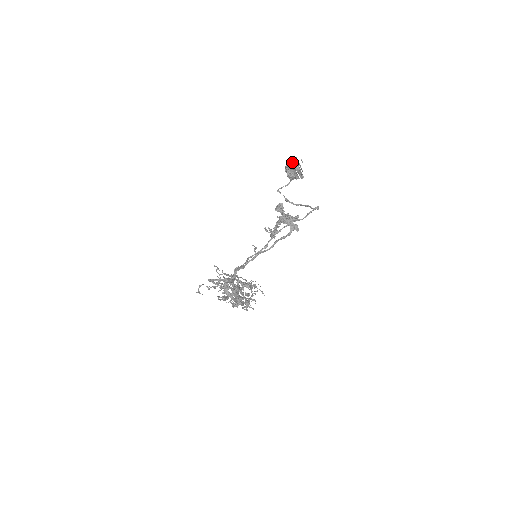
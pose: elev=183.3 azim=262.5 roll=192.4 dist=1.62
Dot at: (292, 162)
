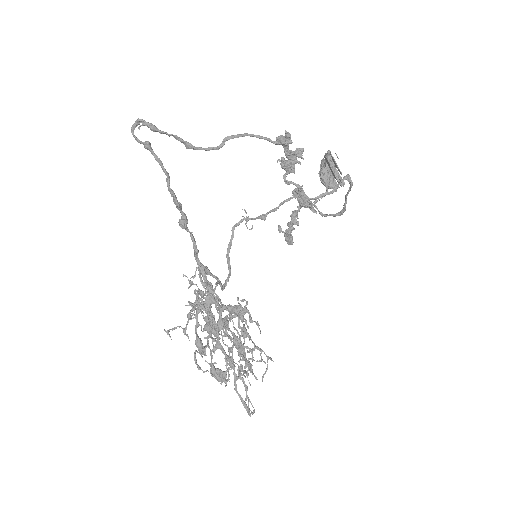
Dot at: occluded
